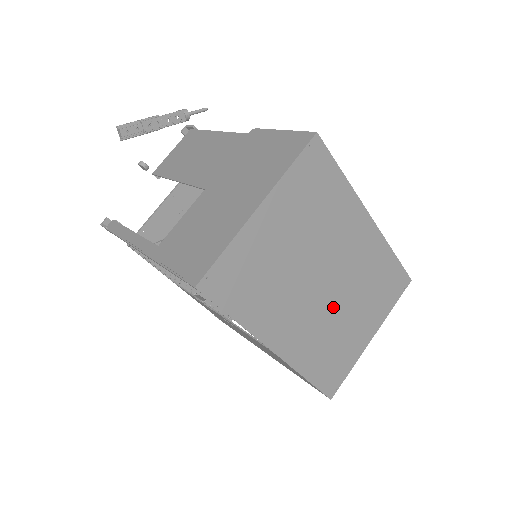
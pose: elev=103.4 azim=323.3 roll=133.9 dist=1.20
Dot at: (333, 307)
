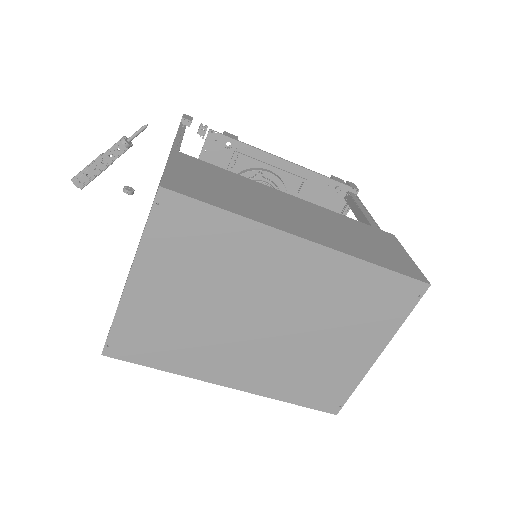
Dot at: (290, 338)
